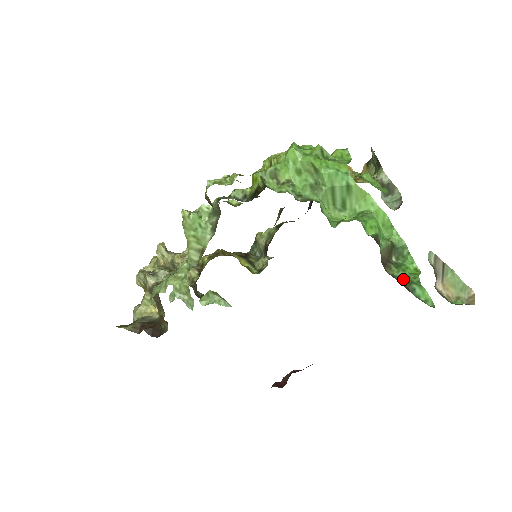
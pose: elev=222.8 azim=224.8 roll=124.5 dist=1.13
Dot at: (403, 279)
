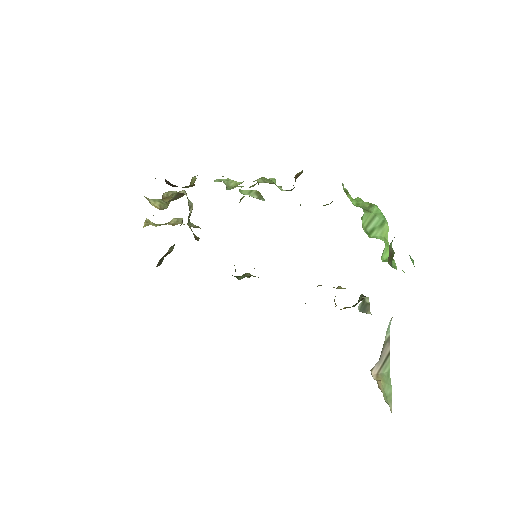
Dot at: occluded
